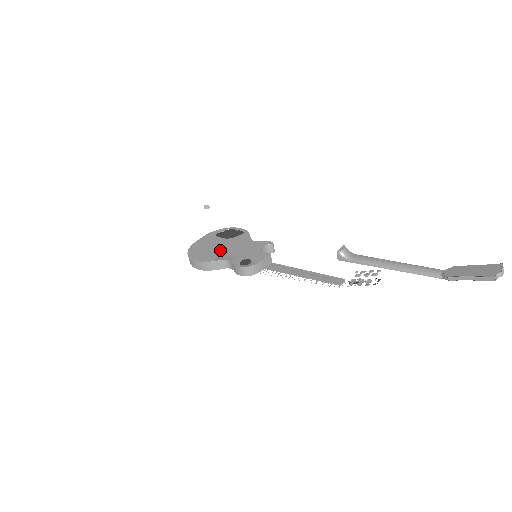
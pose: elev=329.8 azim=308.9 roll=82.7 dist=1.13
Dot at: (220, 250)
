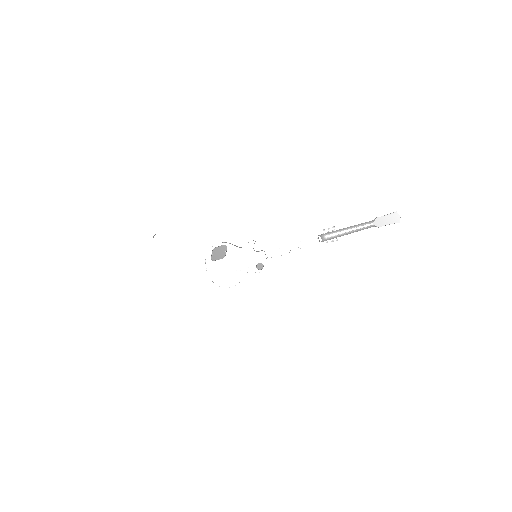
Dot at: (234, 270)
